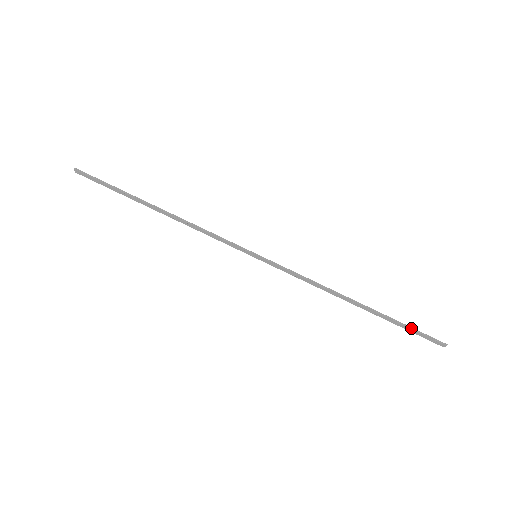
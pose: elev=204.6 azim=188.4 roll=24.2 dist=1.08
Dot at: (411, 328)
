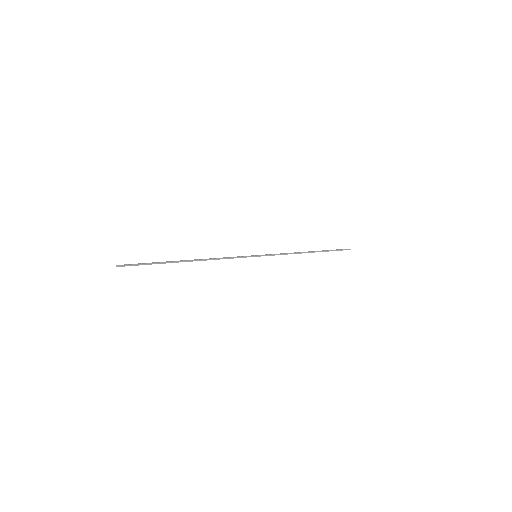
Dot at: (336, 250)
